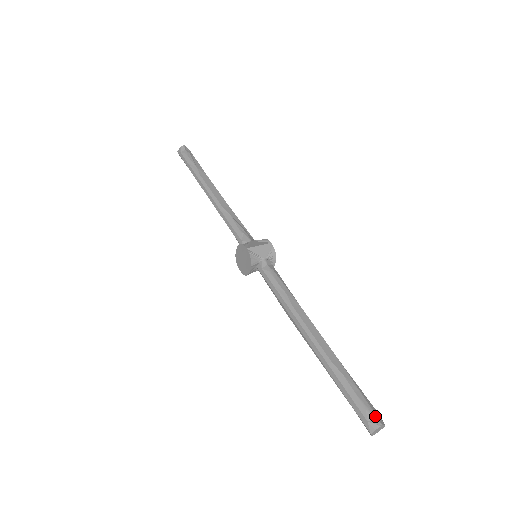
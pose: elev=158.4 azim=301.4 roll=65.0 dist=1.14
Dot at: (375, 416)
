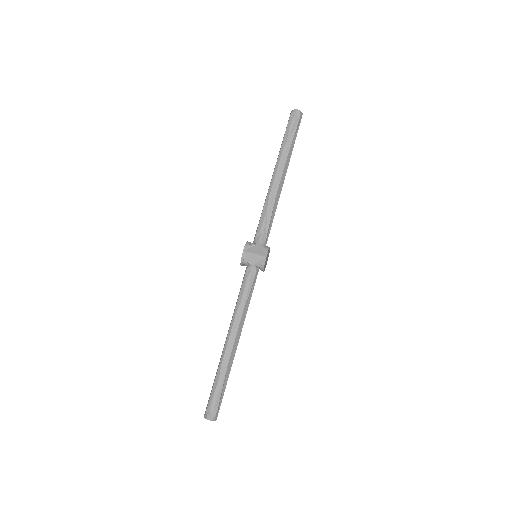
Dot at: (211, 413)
